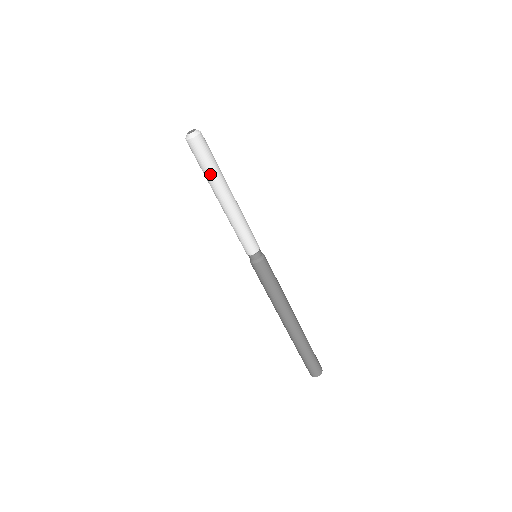
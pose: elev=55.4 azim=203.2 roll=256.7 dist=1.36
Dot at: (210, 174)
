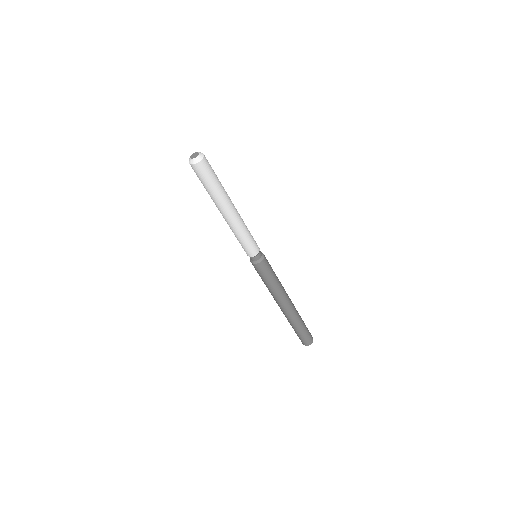
Dot at: (219, 190)
